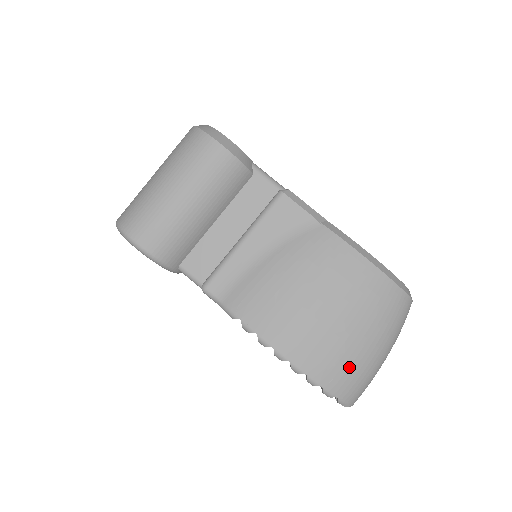
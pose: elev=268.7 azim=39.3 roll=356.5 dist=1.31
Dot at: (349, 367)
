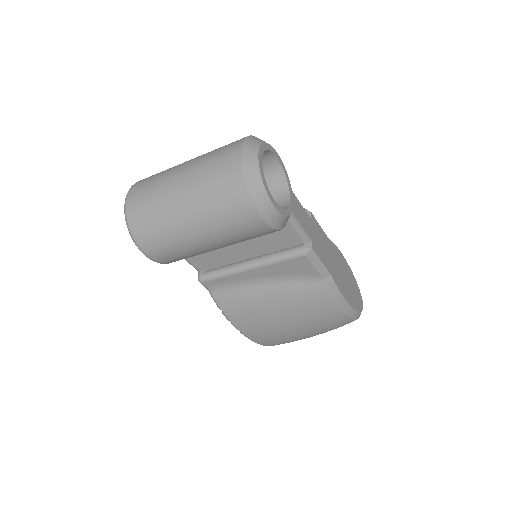
Dot at: occluded
